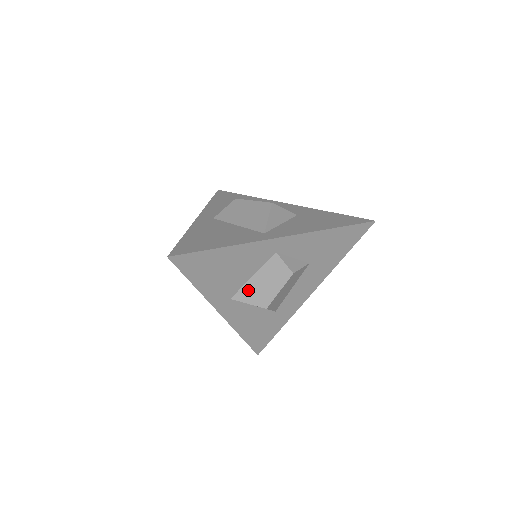
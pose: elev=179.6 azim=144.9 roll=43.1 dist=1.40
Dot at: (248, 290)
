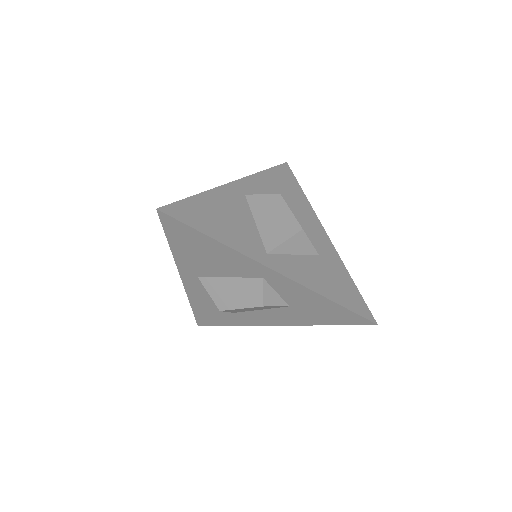
Dot at: (217, 284)
